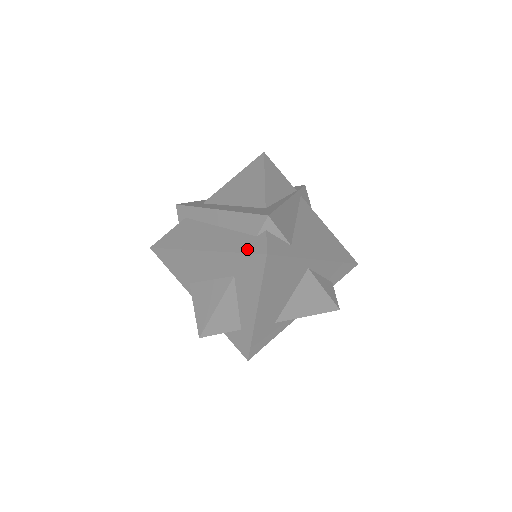
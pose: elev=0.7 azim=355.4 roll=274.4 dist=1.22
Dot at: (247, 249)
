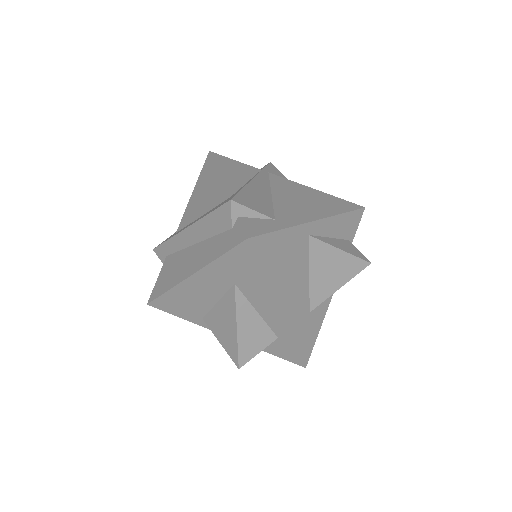
Dot at: (228, 246)
